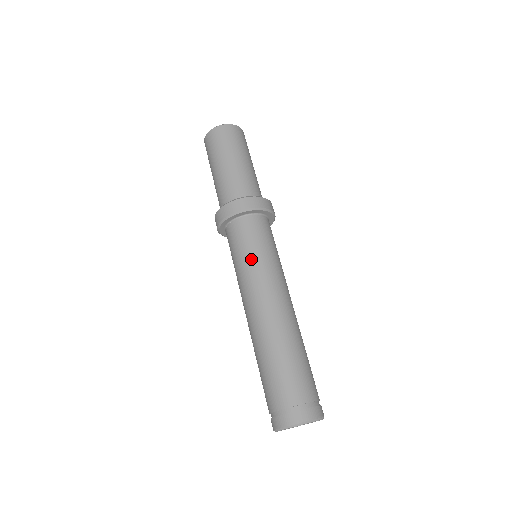
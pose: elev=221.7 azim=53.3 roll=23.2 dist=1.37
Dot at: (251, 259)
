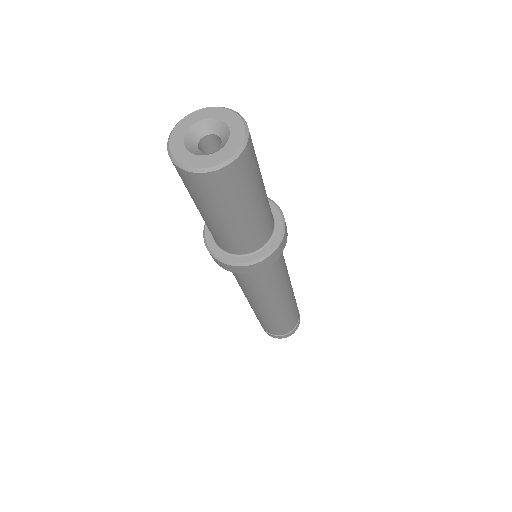
Dot at: (263, 288)
